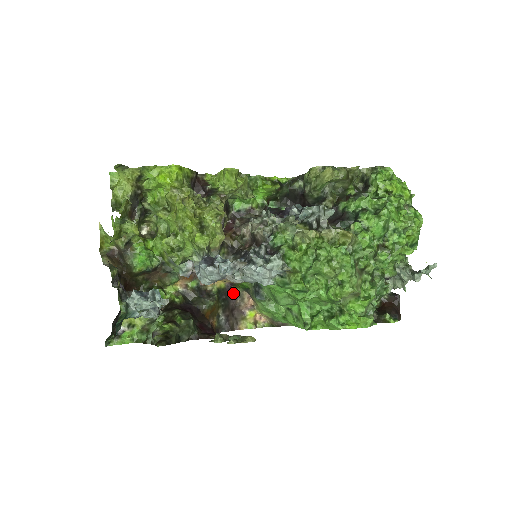
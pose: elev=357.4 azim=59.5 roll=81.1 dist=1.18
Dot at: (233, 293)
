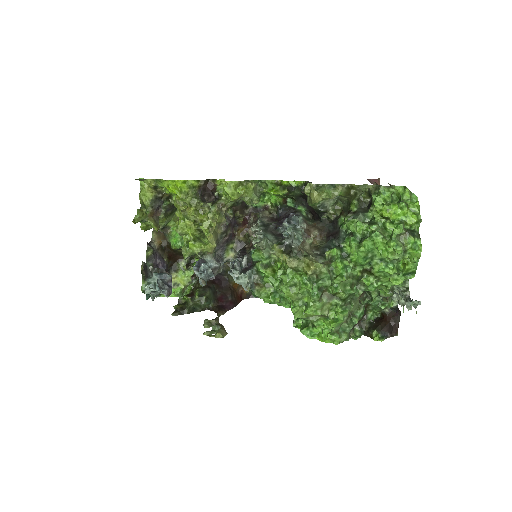
Dot at: occluded
